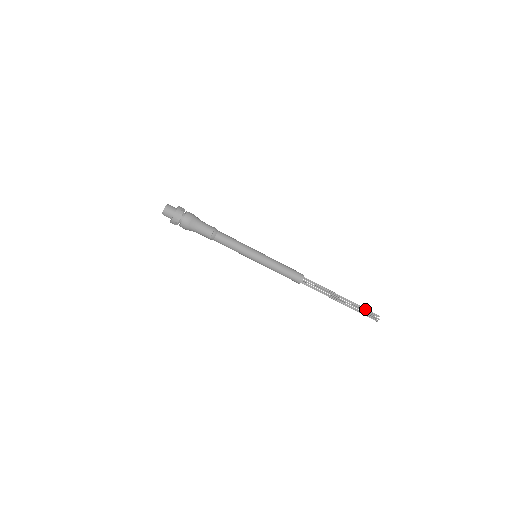
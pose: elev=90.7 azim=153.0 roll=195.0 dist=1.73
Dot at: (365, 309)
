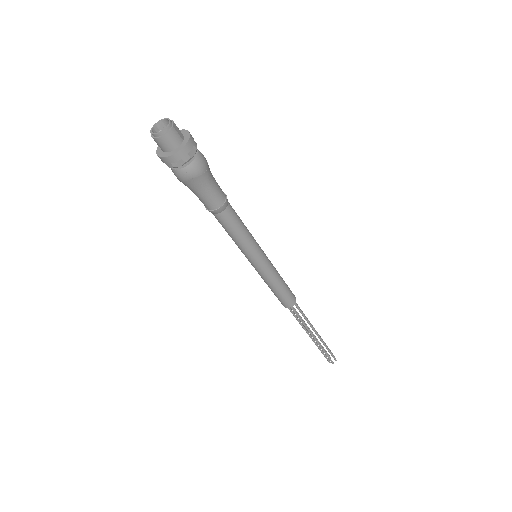
Dot at: (329, 351)
